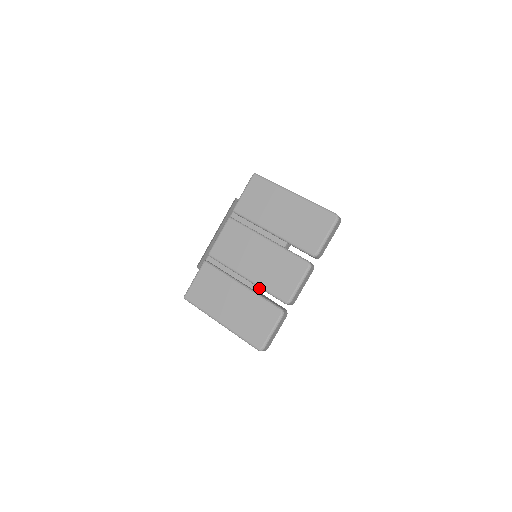
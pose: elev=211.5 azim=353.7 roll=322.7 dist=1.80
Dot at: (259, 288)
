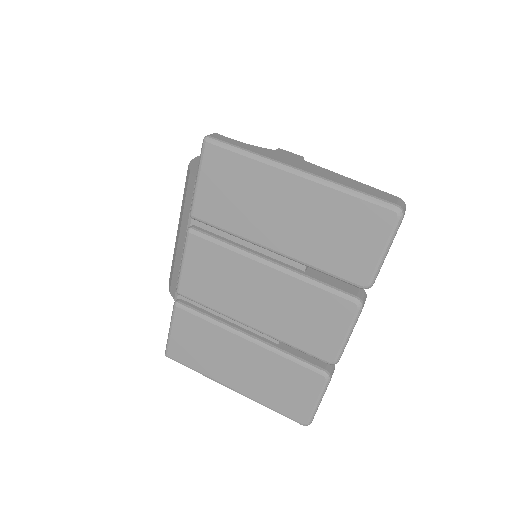
Dot at: occluded
